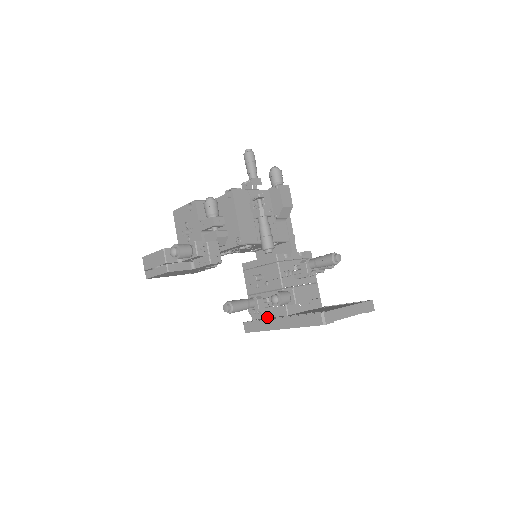
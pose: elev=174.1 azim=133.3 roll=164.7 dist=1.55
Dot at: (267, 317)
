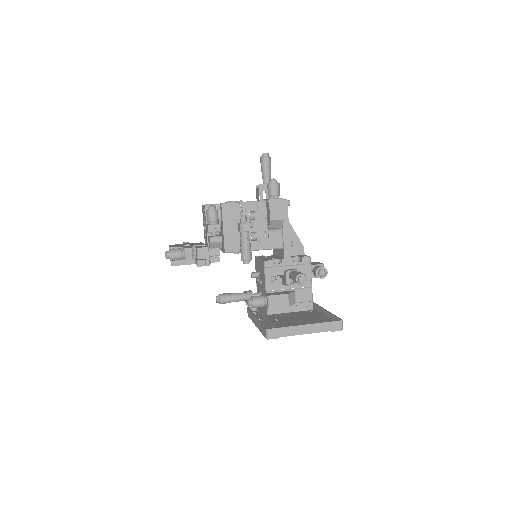
Dot at: (261, 309)
